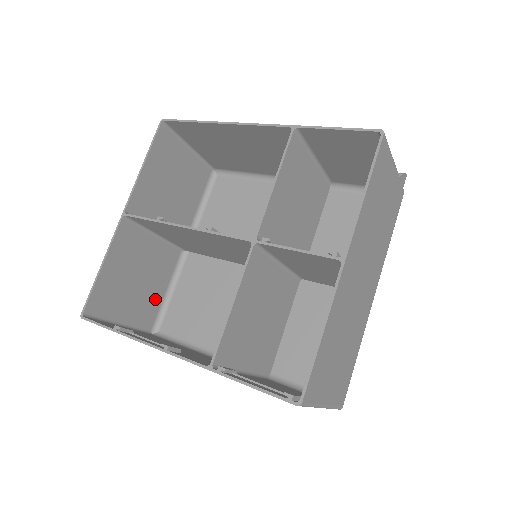
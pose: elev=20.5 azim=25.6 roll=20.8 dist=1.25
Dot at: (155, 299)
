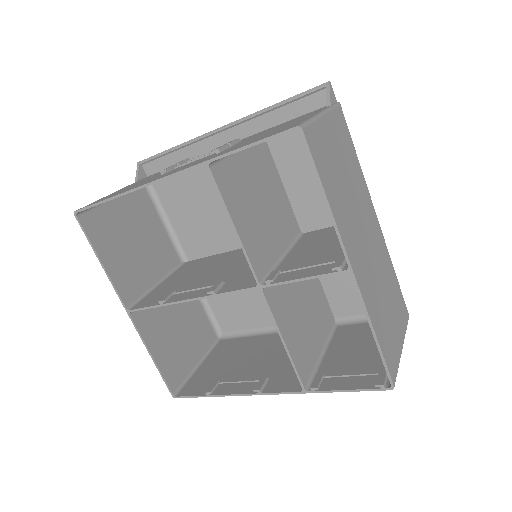
Dot at: (200, 319)
